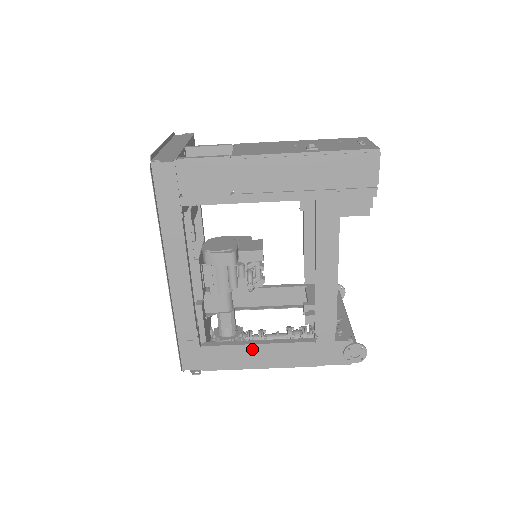
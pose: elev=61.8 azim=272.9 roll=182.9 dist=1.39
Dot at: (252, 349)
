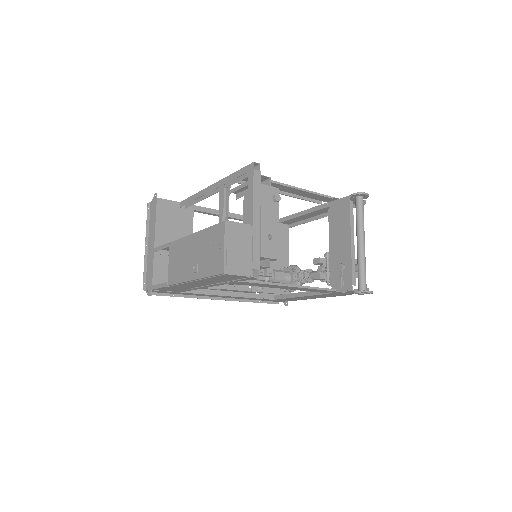
Dot at: occluded
